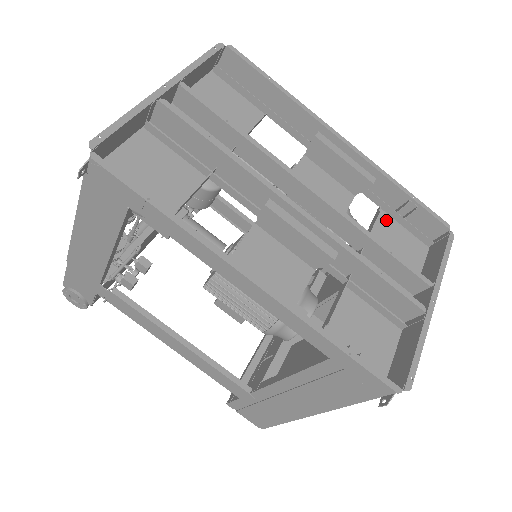
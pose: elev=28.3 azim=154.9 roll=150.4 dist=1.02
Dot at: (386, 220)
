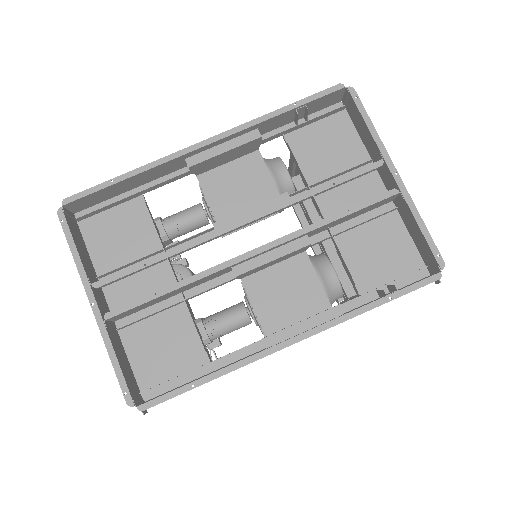
Dot at: (298, 139)
